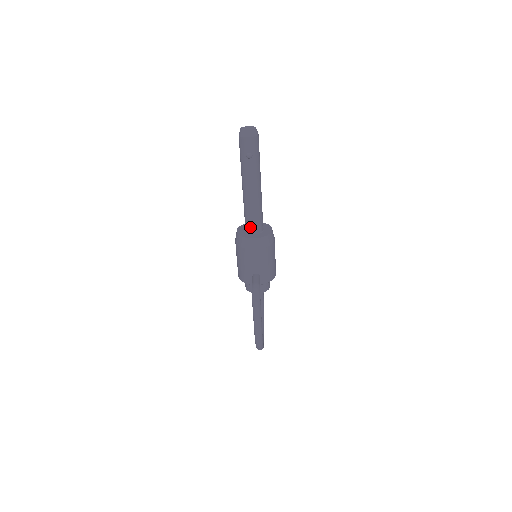
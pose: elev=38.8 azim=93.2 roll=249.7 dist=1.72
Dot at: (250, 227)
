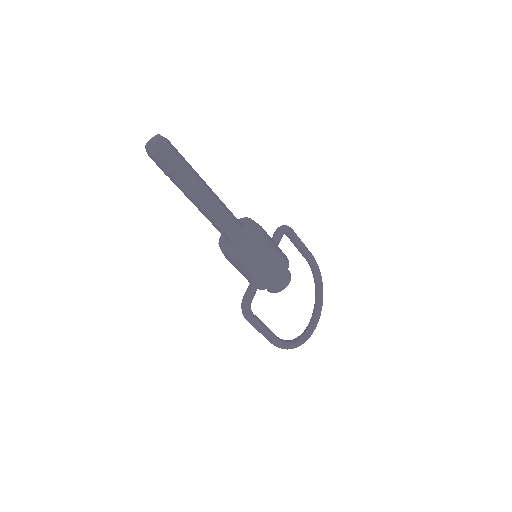
Dot at: occluded
